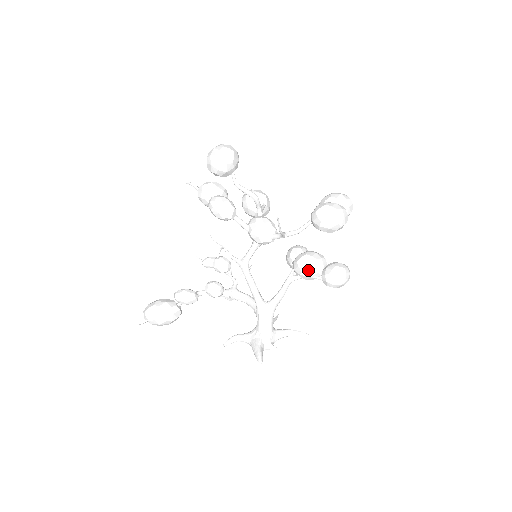
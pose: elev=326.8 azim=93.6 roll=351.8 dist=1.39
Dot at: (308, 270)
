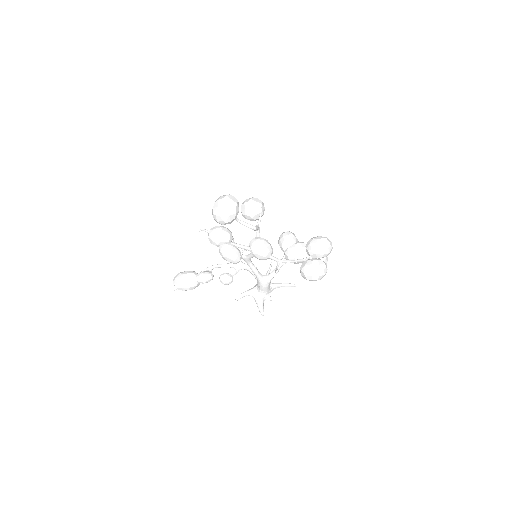
Dot at: (296, 262)
